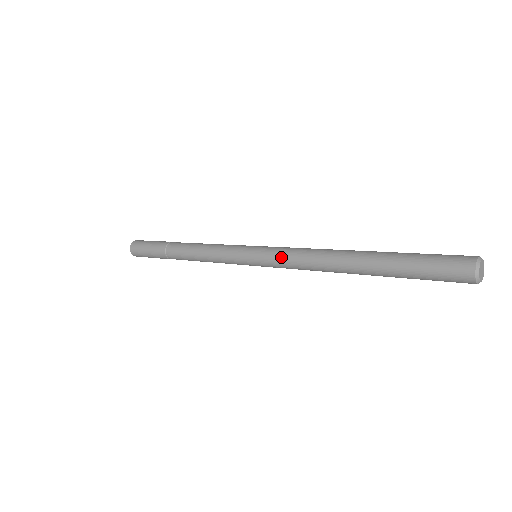
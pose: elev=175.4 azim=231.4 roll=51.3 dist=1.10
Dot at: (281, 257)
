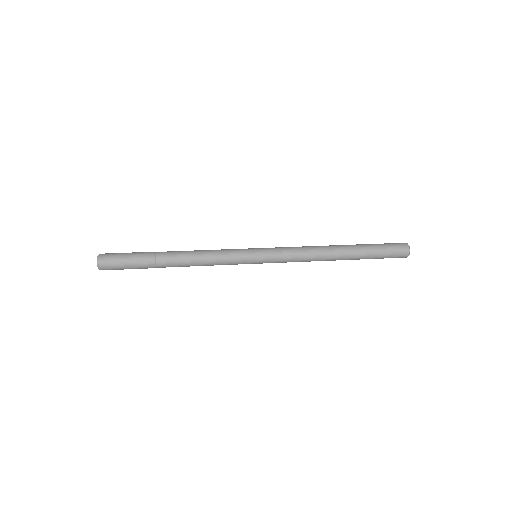
Dot at: (286, 261)
